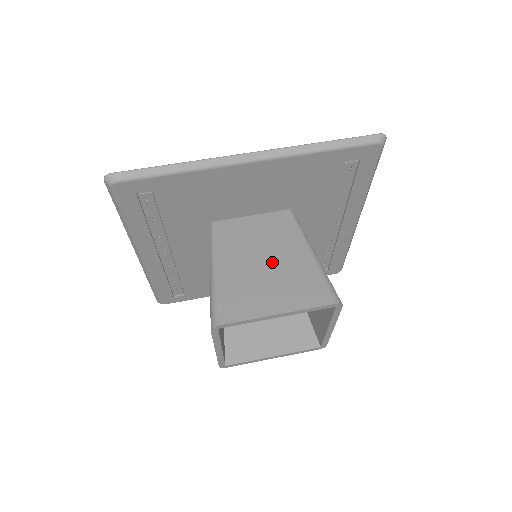
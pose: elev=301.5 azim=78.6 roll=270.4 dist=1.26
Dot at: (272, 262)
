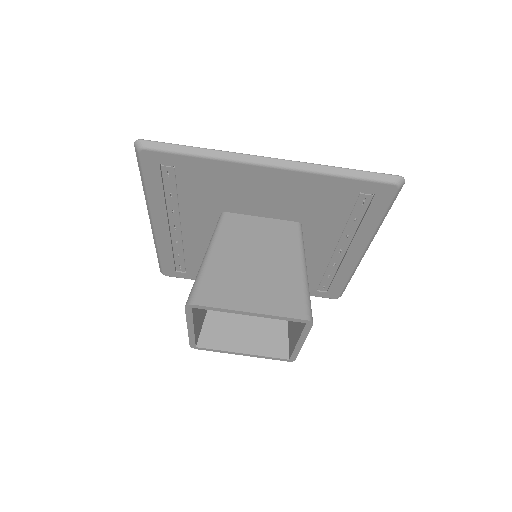
Dot at: (263, 264)
